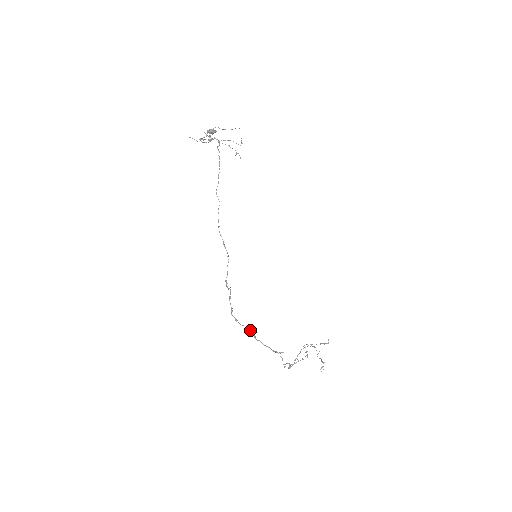
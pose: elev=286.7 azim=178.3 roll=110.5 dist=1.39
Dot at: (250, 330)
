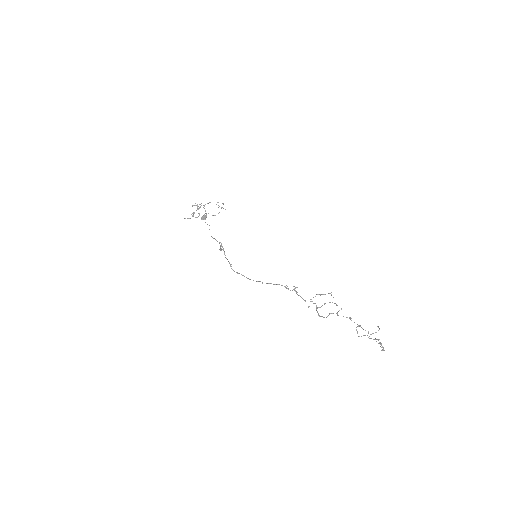
Dot at: occluded
